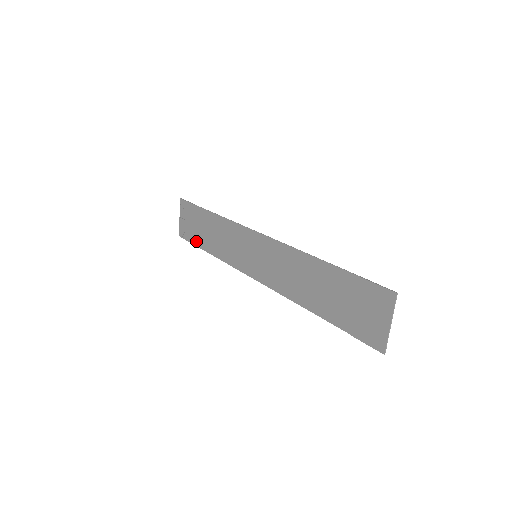
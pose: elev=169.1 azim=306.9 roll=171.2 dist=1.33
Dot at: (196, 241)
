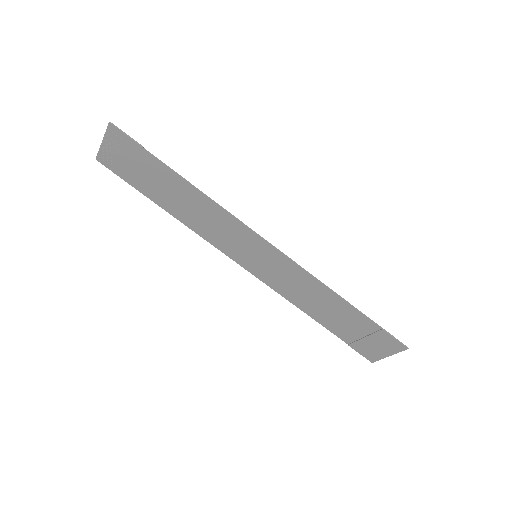
Dot at: (140, 187)
